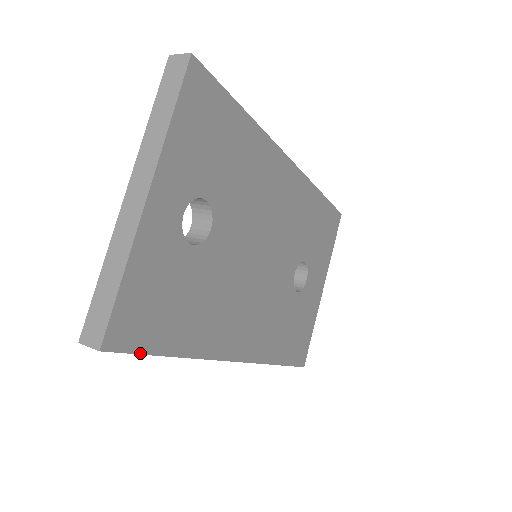
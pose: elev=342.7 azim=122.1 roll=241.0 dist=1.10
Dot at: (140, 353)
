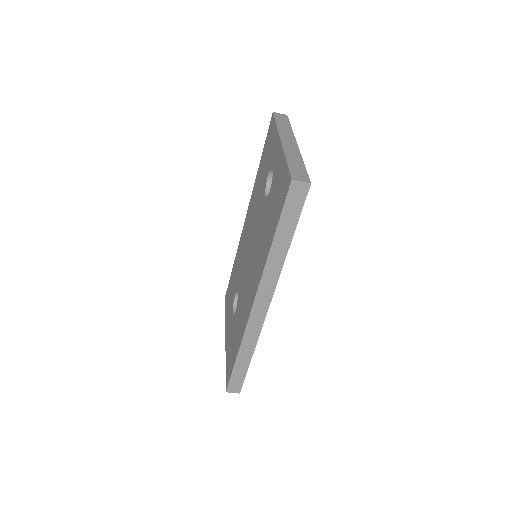
Dot at: (300, 214)
